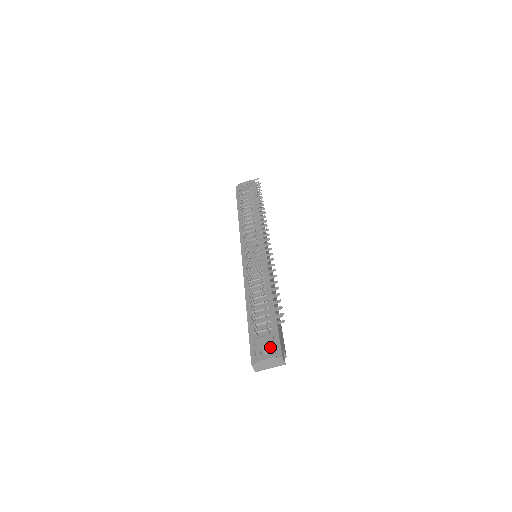
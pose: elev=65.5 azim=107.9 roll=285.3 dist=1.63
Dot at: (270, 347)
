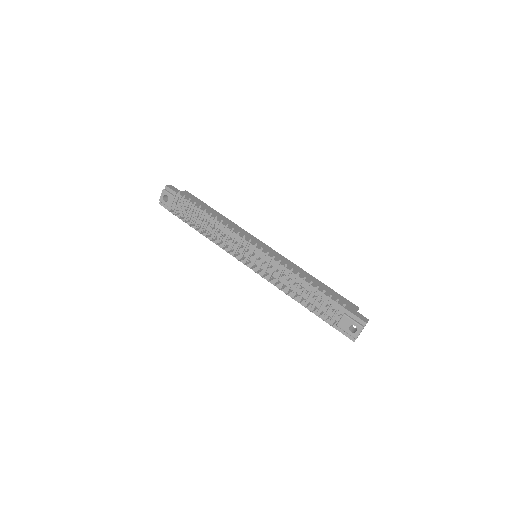
Dot at: (353, 324)
